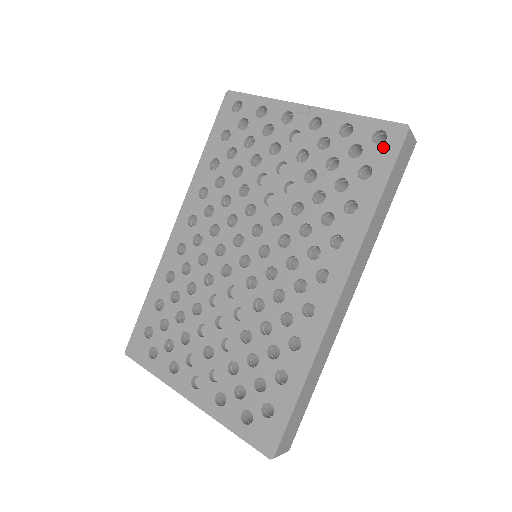
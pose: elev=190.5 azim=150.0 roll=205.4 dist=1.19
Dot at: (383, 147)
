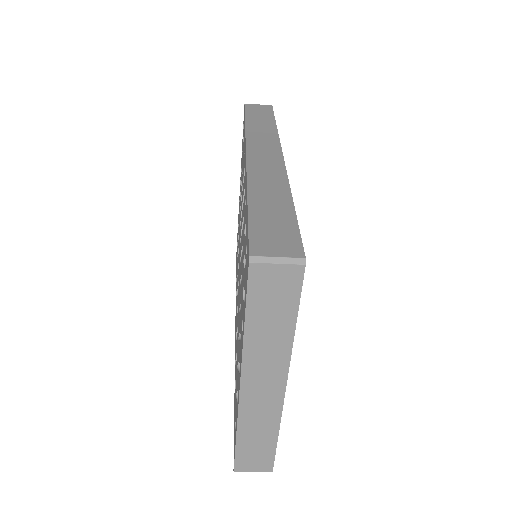
Dot at: occluded
